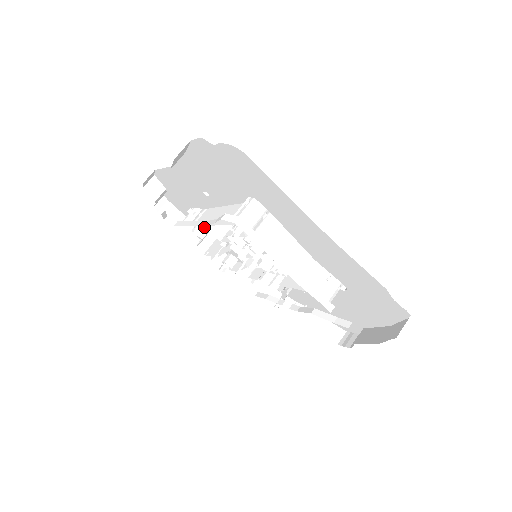
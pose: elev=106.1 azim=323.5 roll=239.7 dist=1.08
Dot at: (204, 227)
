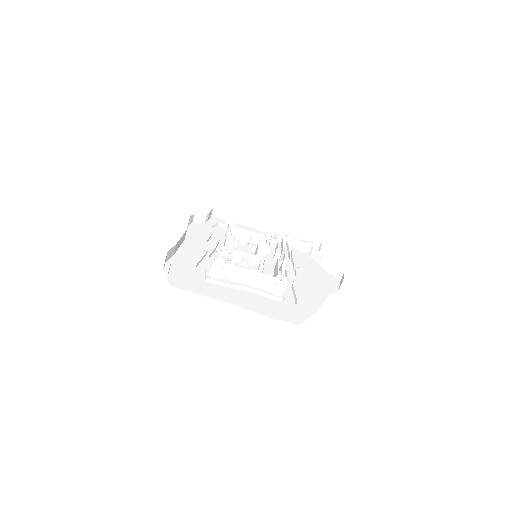
Dot at: (229, 239)
